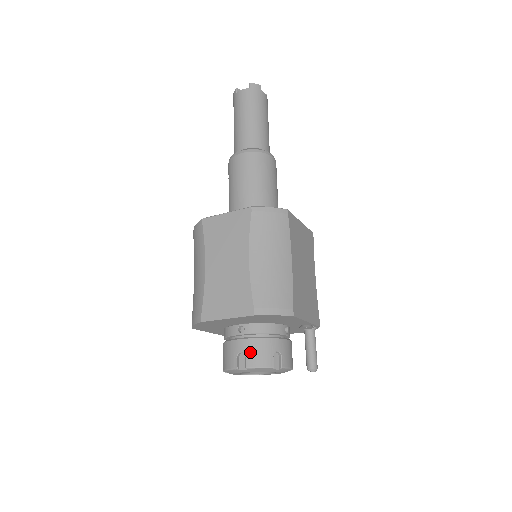
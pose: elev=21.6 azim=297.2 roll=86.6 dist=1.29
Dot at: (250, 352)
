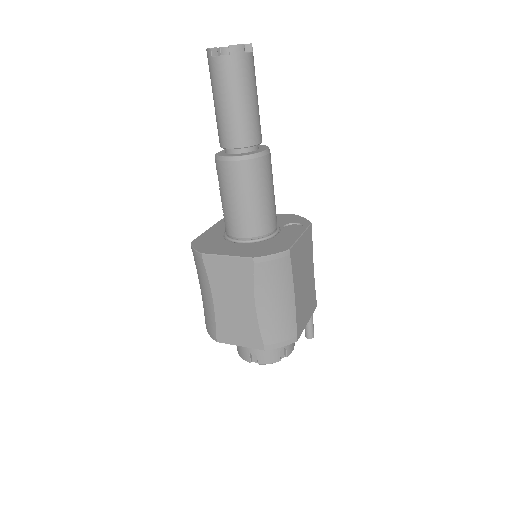
Dot at: (261, 355)
